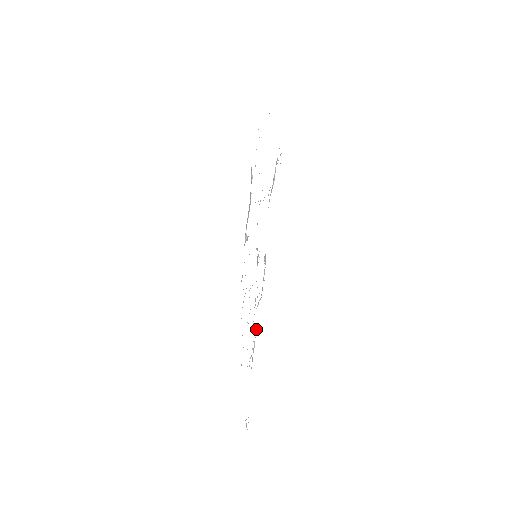
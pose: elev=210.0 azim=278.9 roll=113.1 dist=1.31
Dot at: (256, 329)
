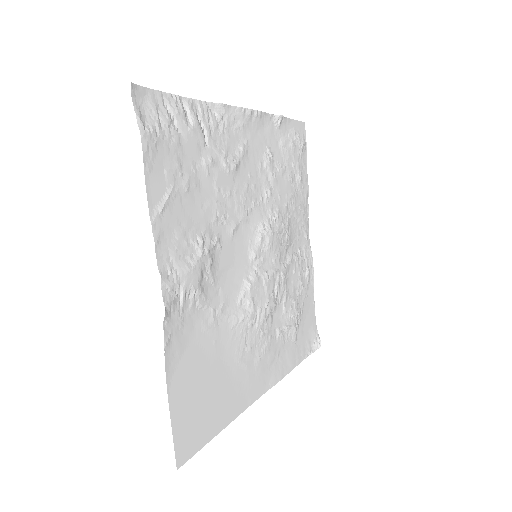
Dot at: (277, 332)
